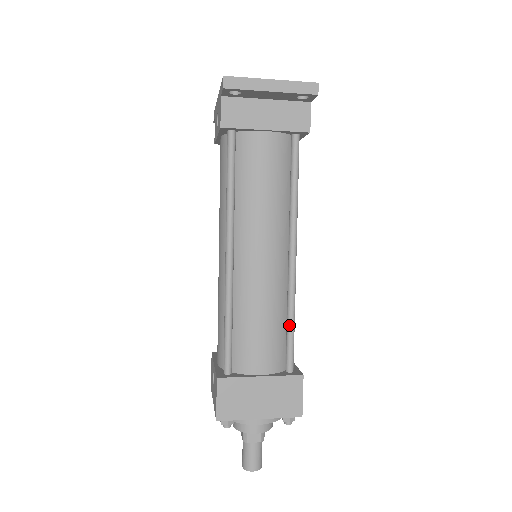
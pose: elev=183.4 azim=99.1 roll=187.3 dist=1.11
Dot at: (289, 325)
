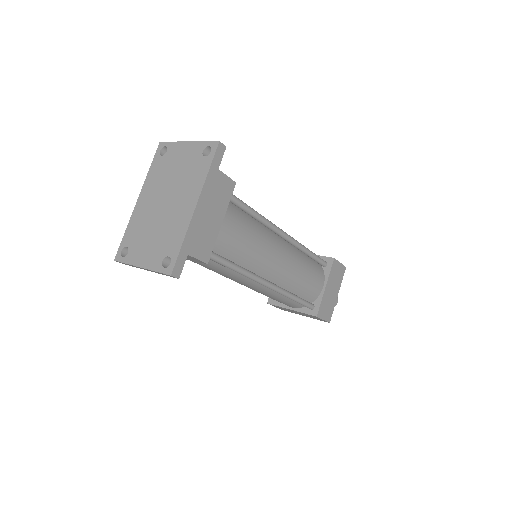
Dot at: (293, 300)
